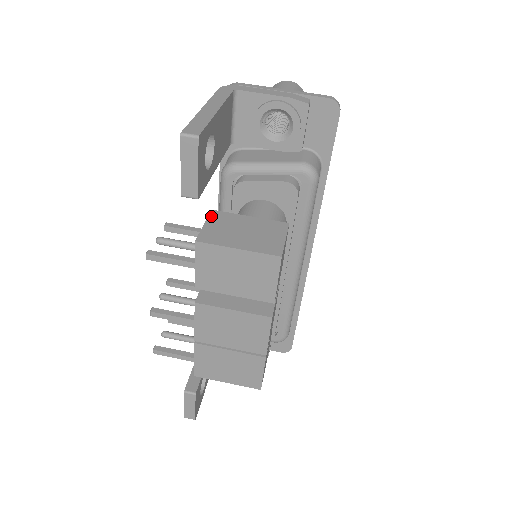
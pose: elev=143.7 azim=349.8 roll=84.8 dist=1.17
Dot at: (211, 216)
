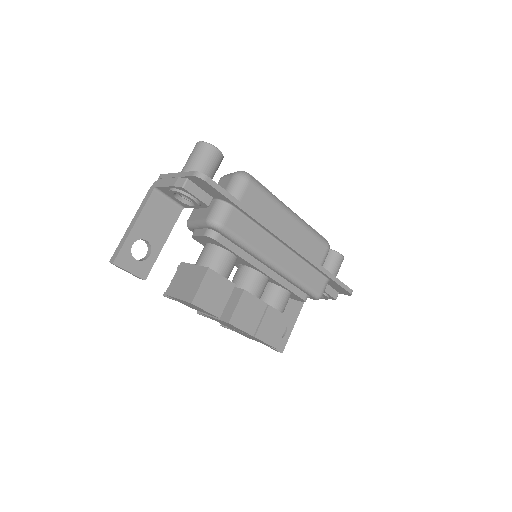
Dot at: (178, 269)
